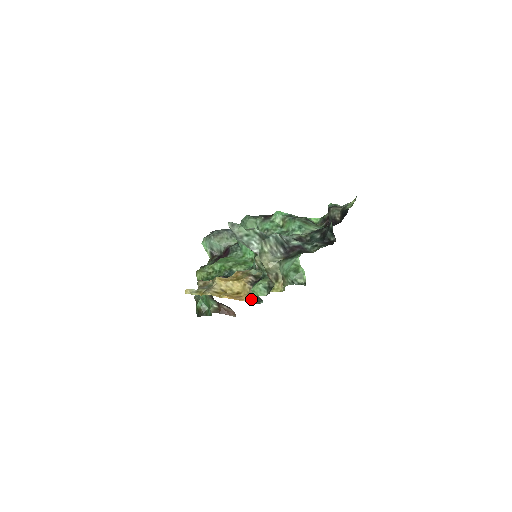
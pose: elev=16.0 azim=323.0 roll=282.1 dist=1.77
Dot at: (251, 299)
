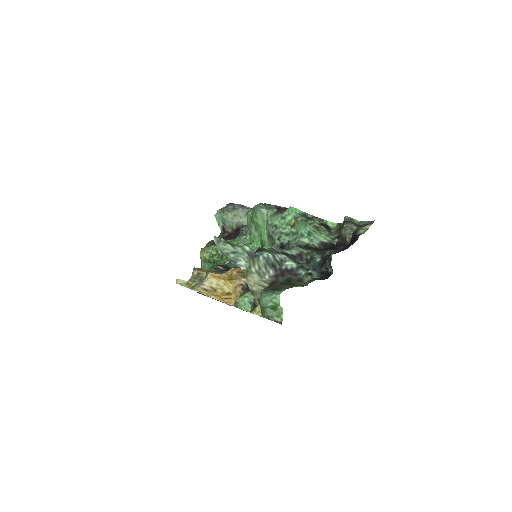
Dot at: occluded
